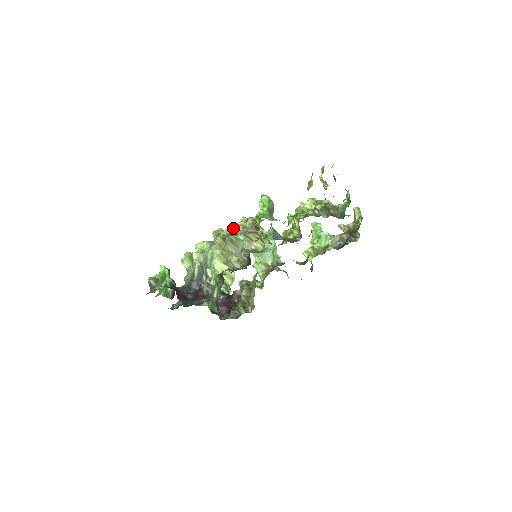
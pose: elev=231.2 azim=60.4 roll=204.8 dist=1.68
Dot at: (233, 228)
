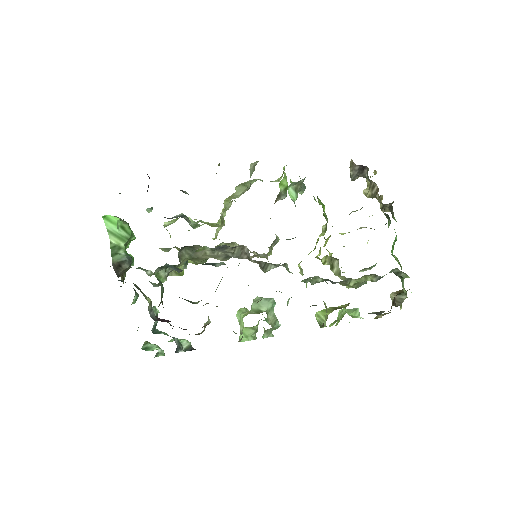
Dot at: occluded
